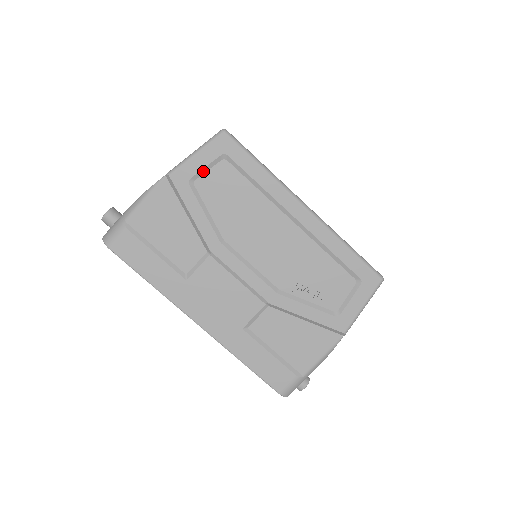
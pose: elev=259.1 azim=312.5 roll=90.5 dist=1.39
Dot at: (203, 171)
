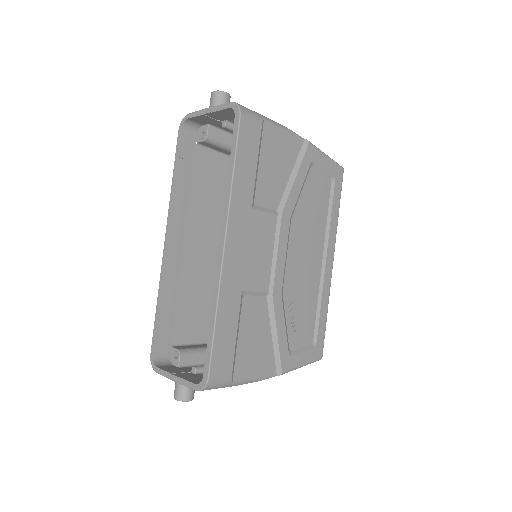
Dot at: (320, 169)
